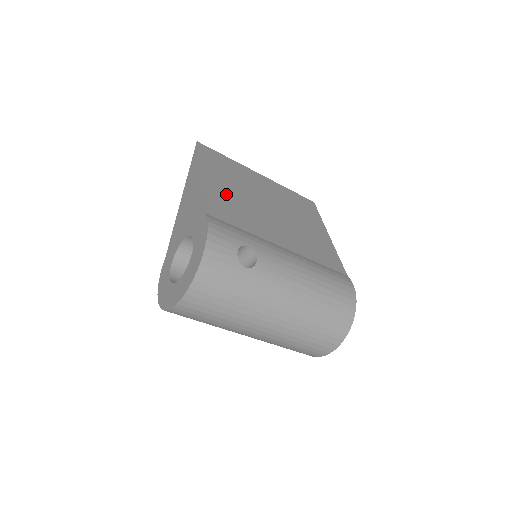
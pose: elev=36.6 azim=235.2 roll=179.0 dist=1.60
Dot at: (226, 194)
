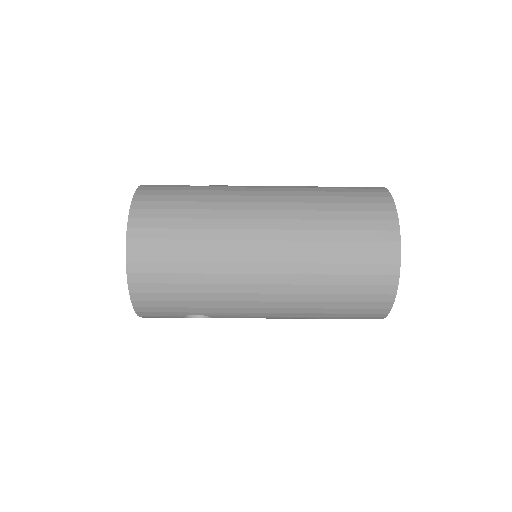
Dot at: occluded
